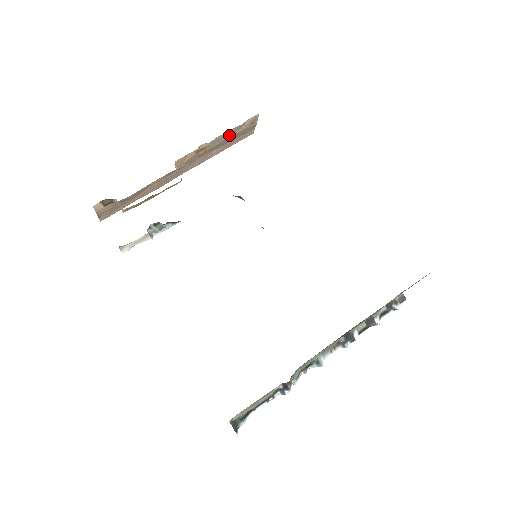
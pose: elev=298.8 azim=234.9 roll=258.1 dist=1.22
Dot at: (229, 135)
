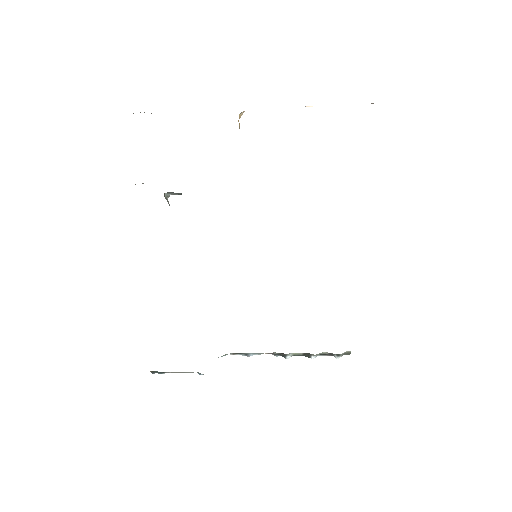
Dot at: occluded
